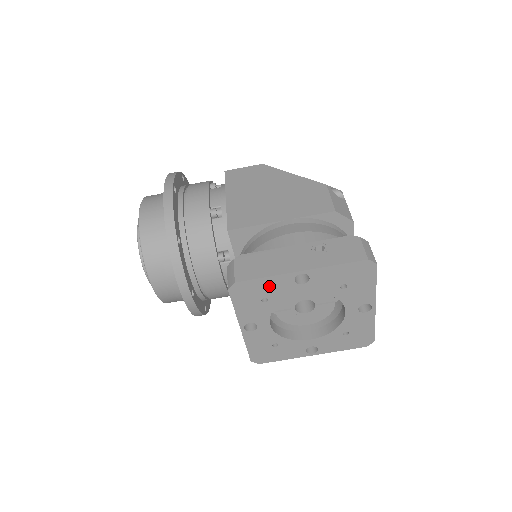
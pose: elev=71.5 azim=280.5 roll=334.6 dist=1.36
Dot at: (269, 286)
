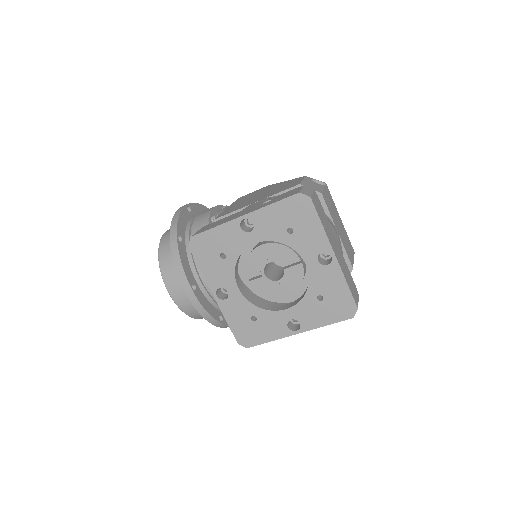
Dot at: (221, 238)
